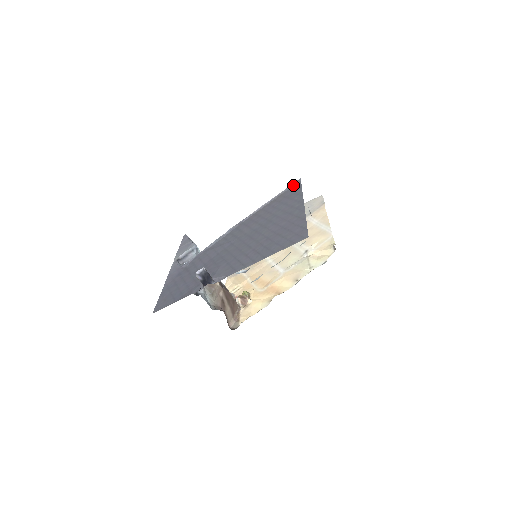
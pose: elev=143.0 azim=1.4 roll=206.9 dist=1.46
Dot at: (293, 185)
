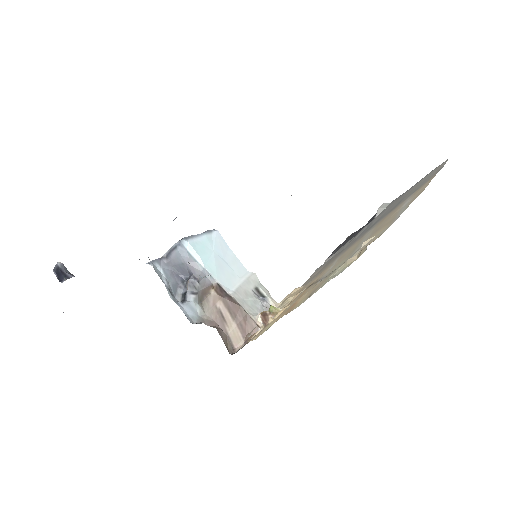
Dot at: occluded
